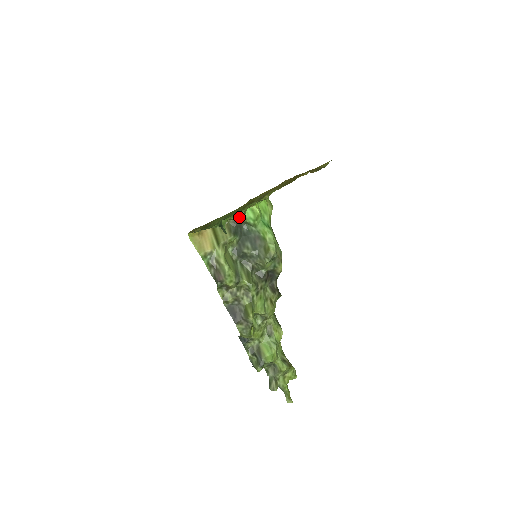
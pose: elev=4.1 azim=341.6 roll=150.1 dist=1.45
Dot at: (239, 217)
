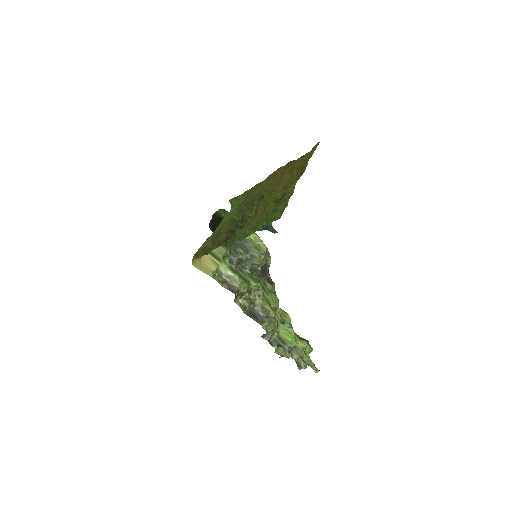
Dot at: occluded
